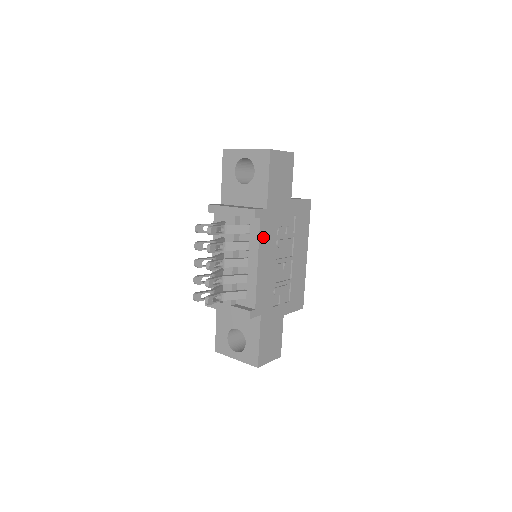
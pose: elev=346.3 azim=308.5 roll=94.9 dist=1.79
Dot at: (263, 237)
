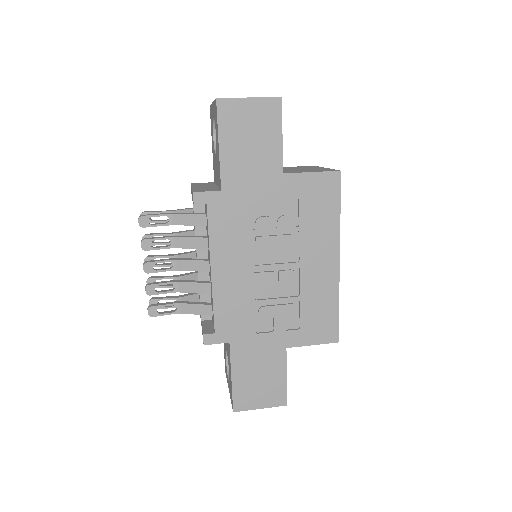
Dot at: (218, 232)
